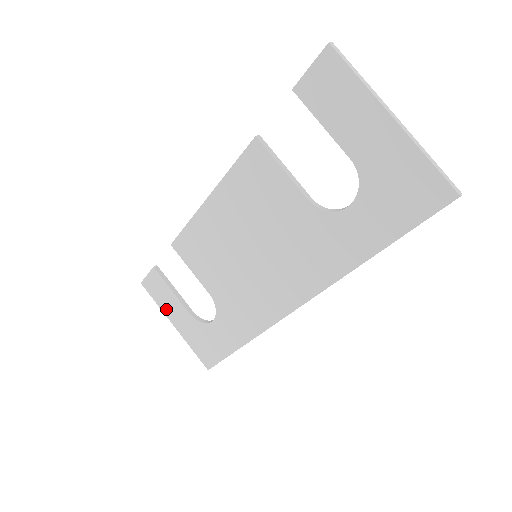
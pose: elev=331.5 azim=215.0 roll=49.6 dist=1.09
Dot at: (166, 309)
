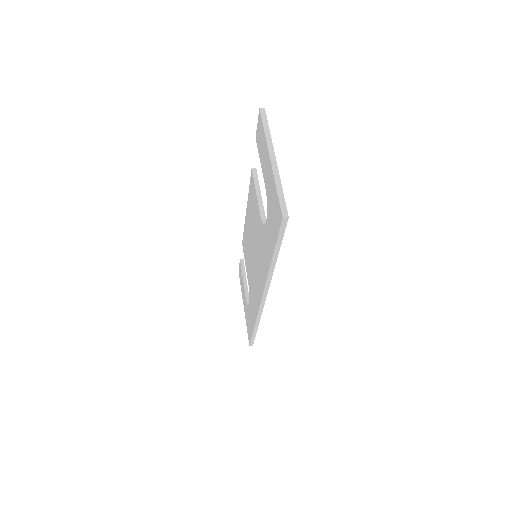
Dot at: (242, 292)
